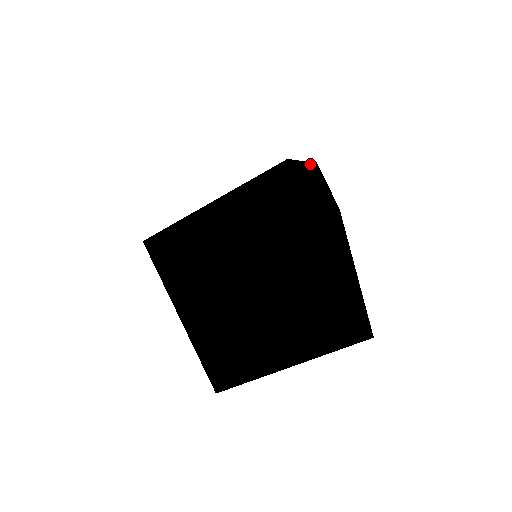
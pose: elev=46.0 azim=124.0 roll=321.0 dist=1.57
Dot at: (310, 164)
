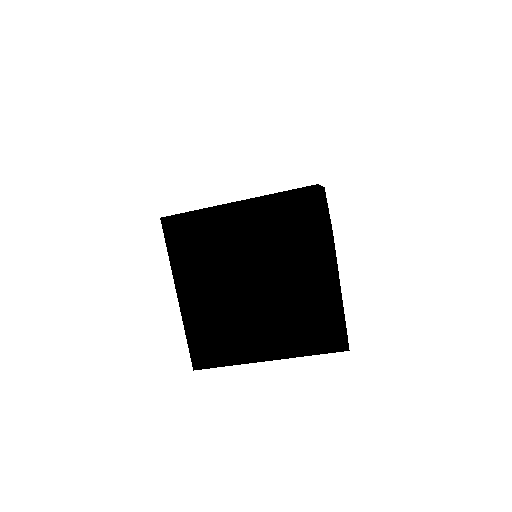
Dot at: (323, 189)
